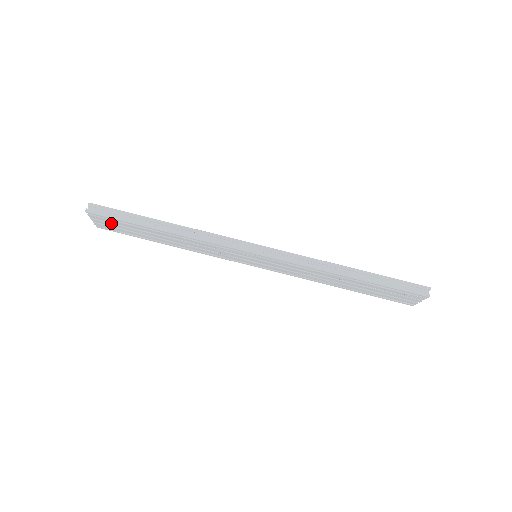
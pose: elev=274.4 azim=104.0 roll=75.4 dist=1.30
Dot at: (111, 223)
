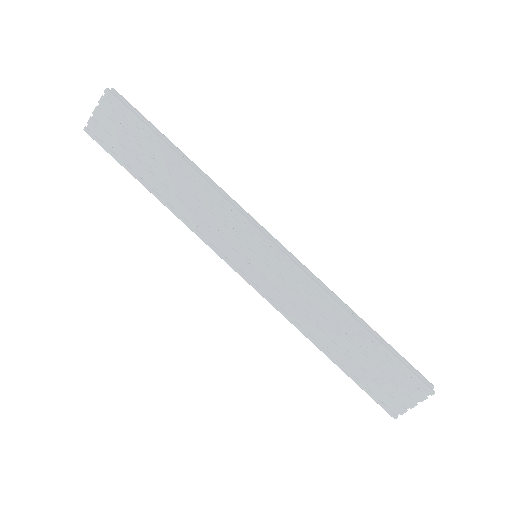
Dot at: (117, 124)
